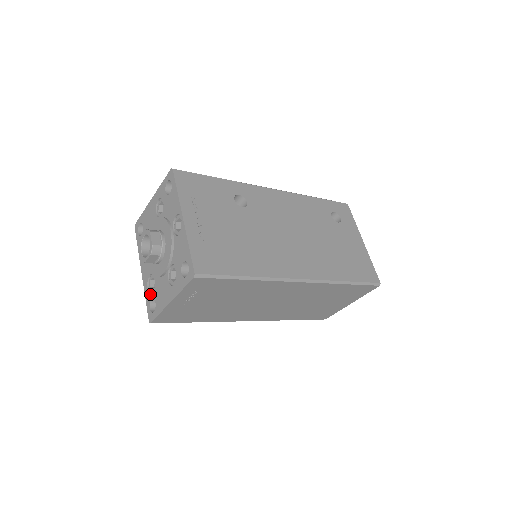
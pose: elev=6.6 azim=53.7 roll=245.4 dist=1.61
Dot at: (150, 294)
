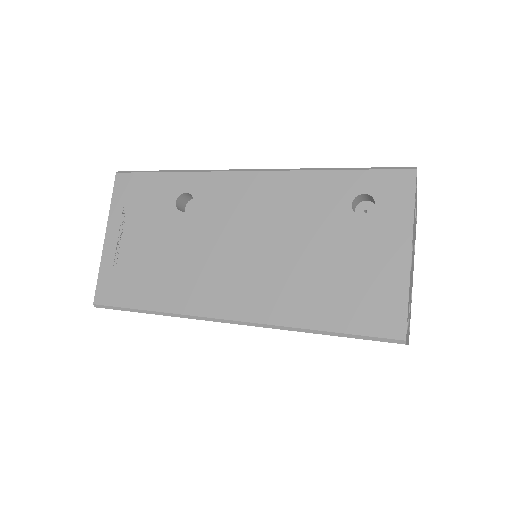
Dot at: occluded
